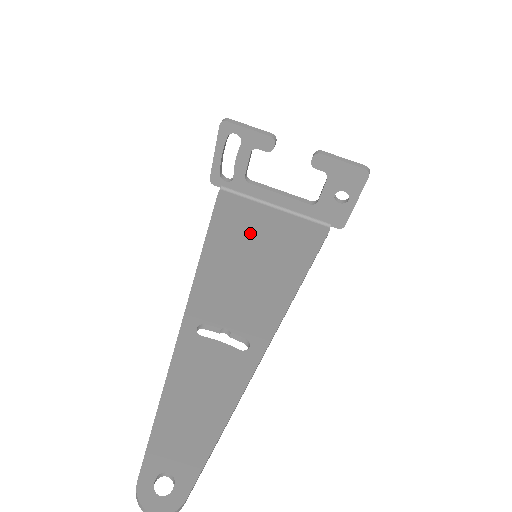
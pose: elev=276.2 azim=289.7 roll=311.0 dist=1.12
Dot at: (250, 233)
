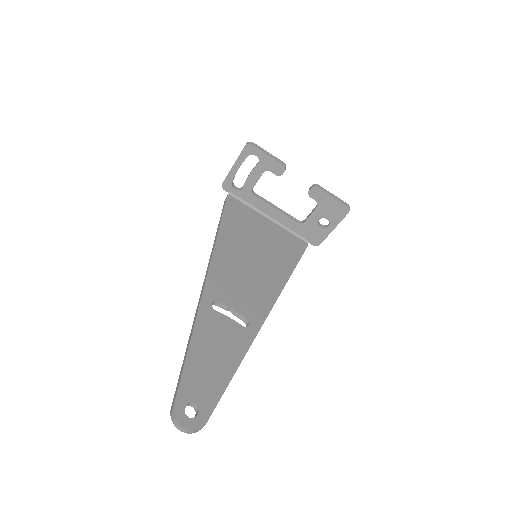
Dot at: (250, 236)
